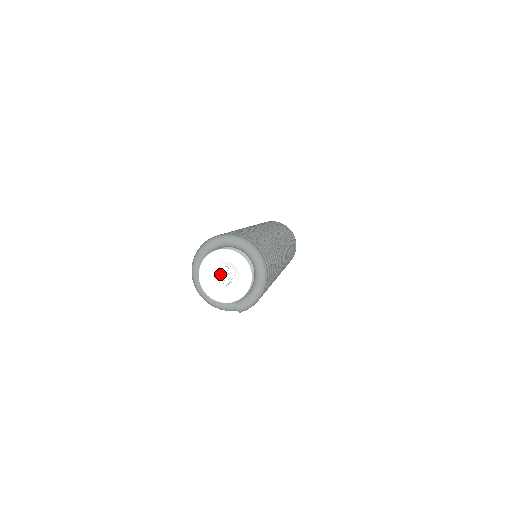
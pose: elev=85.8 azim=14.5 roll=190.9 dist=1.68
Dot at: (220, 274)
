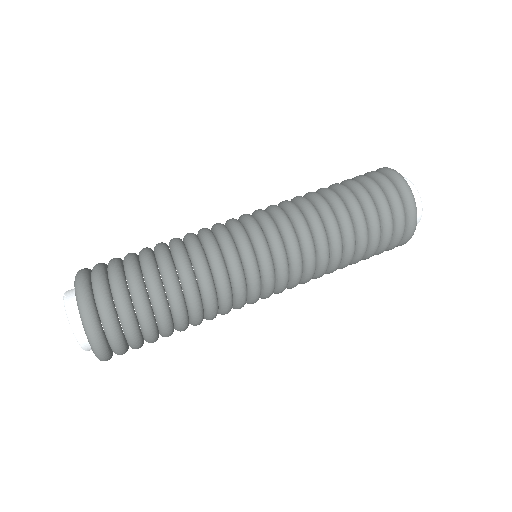
Dot at: occluded
